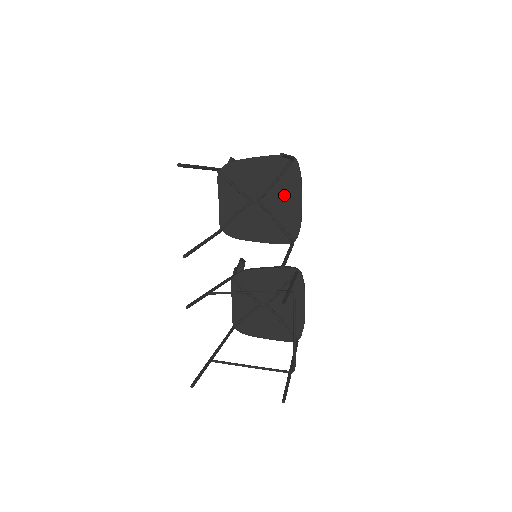
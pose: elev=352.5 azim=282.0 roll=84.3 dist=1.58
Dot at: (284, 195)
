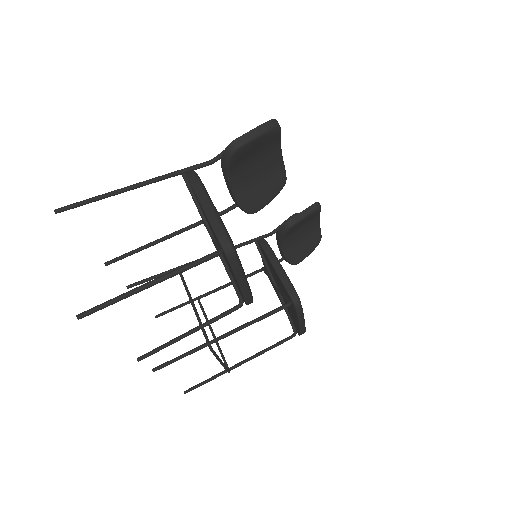
Dot at: (228, 265)
